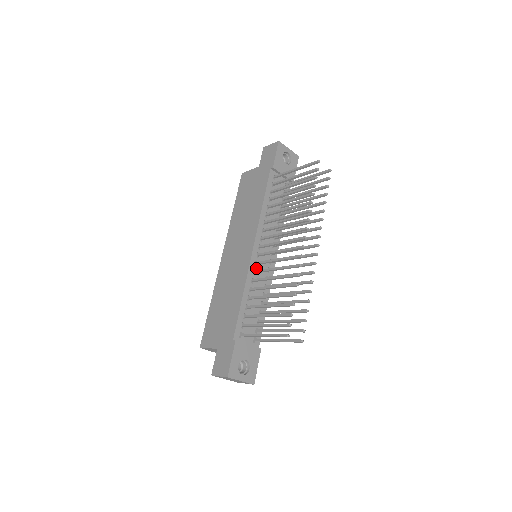
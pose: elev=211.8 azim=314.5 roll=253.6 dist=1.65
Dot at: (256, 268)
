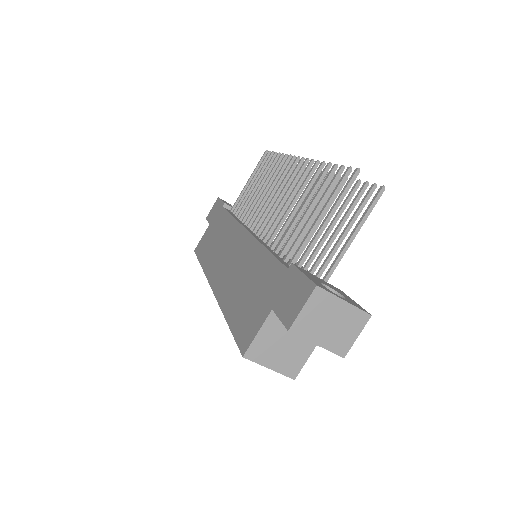
Dot at: occluded
